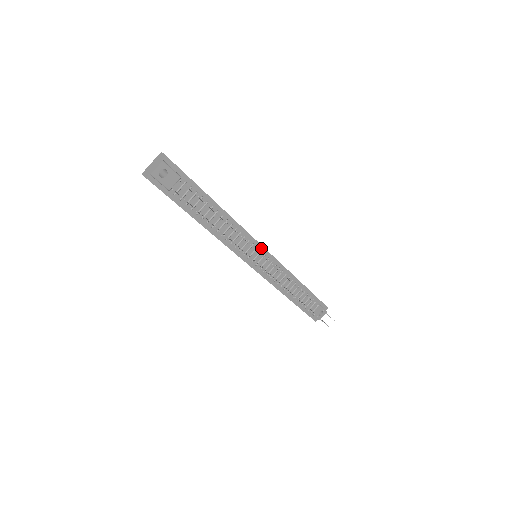
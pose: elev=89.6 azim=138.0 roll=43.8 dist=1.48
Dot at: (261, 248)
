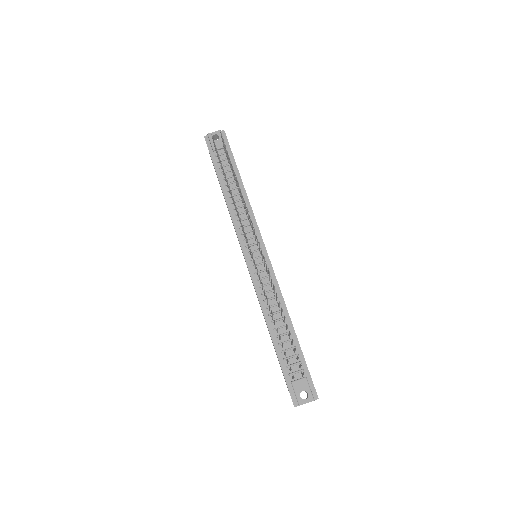
Dot at: (263, 247)
